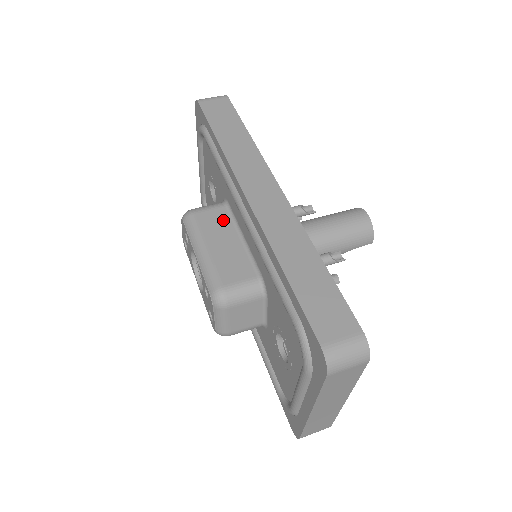
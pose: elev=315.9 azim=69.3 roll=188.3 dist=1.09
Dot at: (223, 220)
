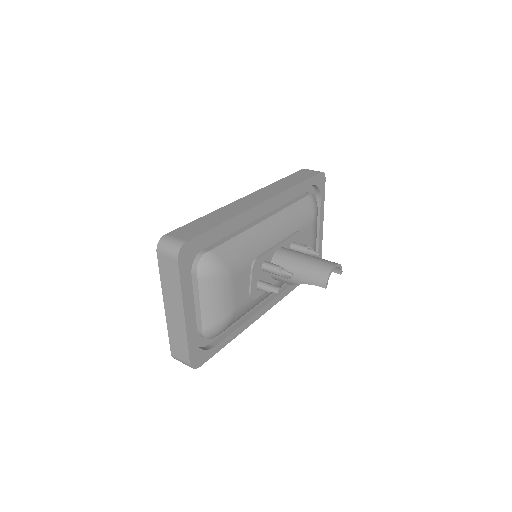
Dot at: occluded
